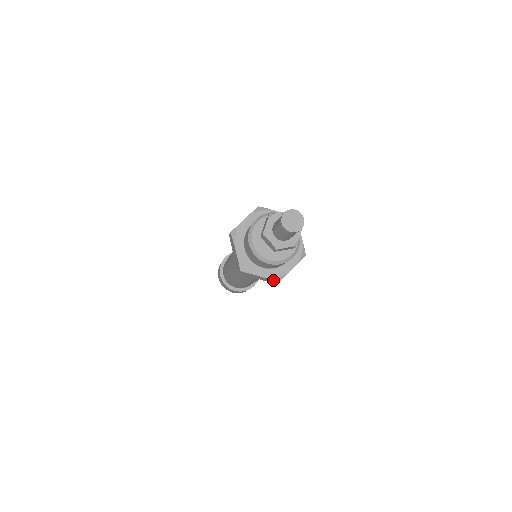
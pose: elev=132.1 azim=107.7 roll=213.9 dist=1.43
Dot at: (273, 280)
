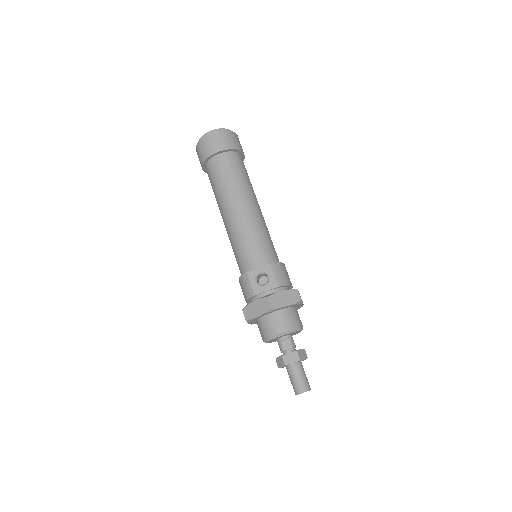
Dot at: occluded
